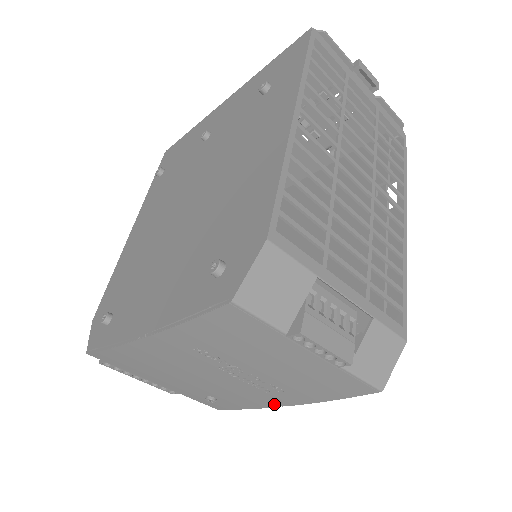
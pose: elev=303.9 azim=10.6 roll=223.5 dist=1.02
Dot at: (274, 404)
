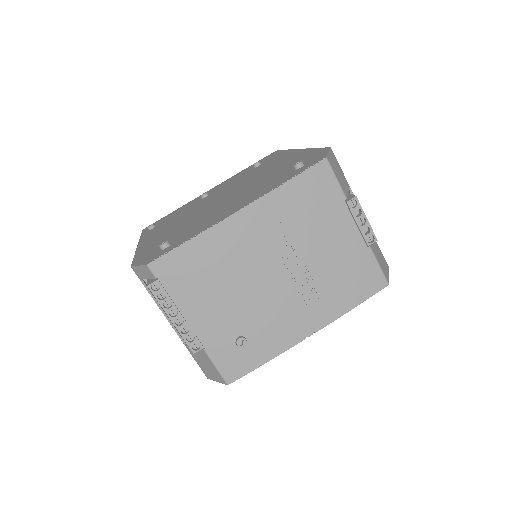
Dot at: (302, 332)
